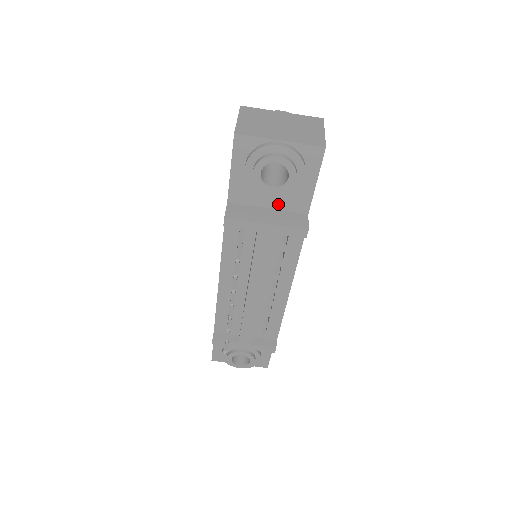
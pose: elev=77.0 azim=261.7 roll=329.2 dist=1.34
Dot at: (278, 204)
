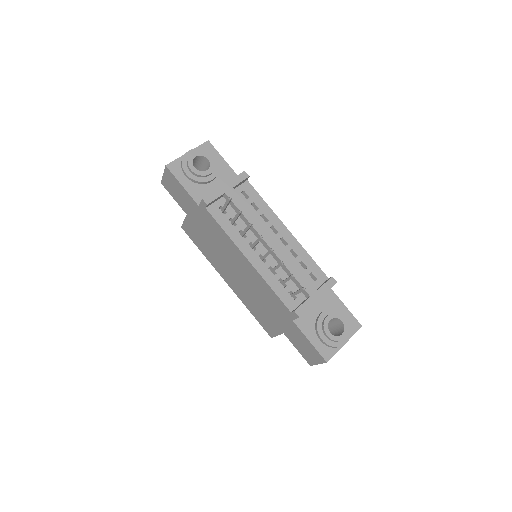
Dot at: occluded
